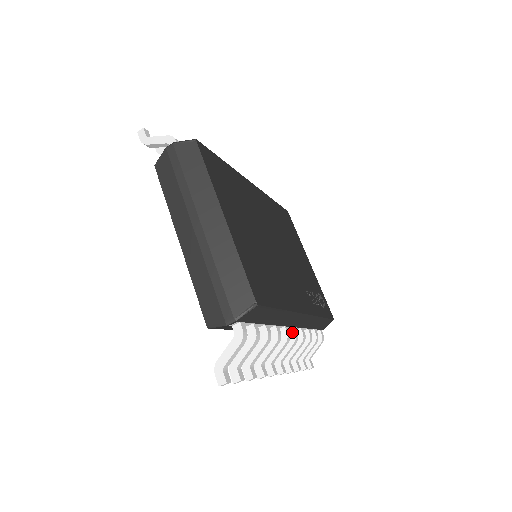
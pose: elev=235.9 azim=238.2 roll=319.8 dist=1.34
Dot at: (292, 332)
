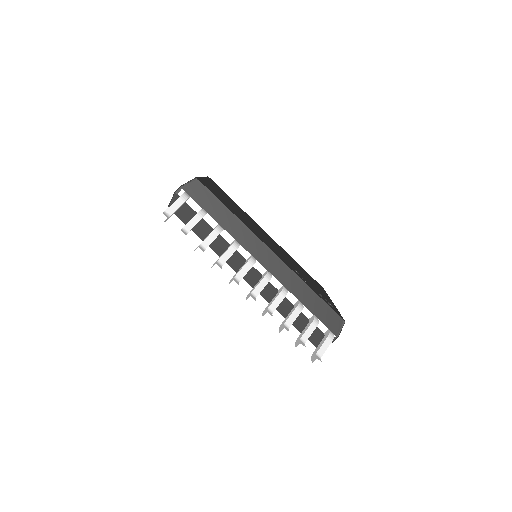
Dot at: (265, 273)
